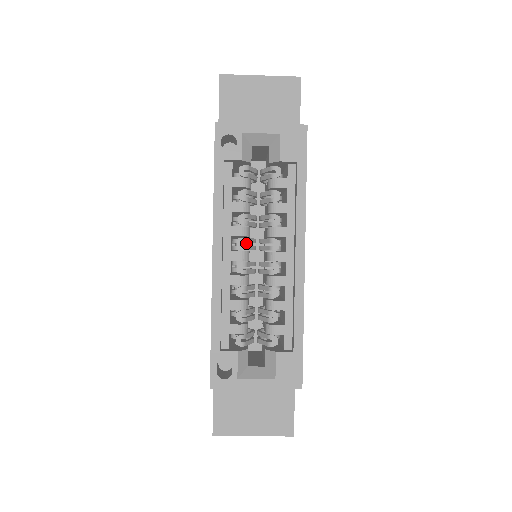
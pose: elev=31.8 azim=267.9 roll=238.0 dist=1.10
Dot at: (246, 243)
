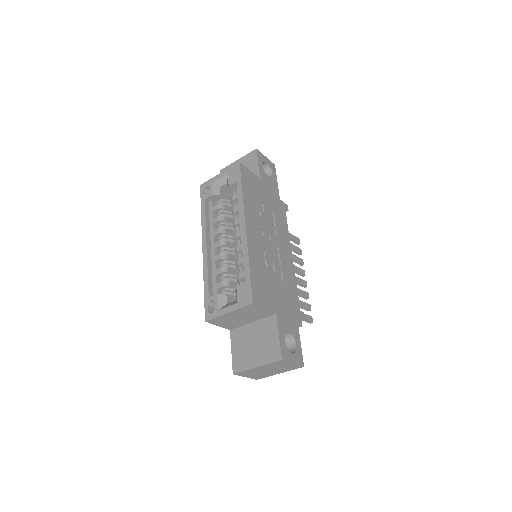
Dot at: occluded
